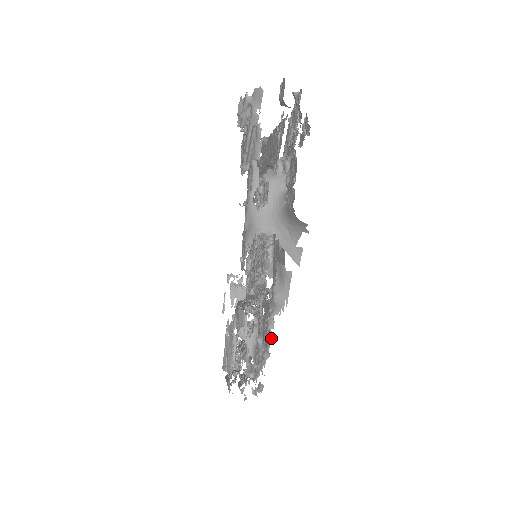
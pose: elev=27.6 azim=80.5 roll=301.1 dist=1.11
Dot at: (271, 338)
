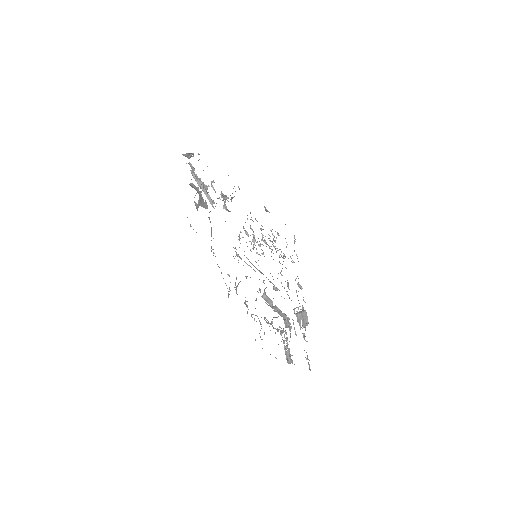
Dot at: (213, 255)
